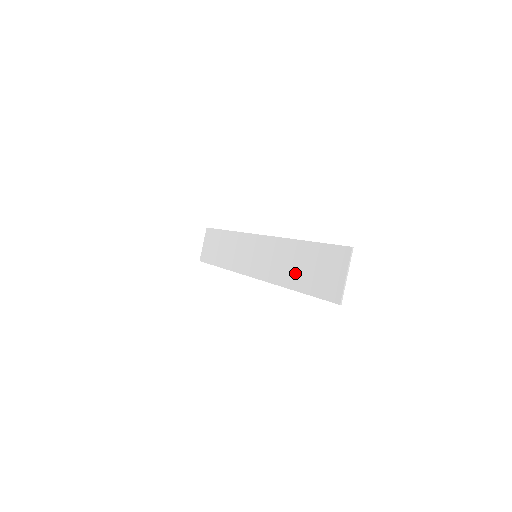
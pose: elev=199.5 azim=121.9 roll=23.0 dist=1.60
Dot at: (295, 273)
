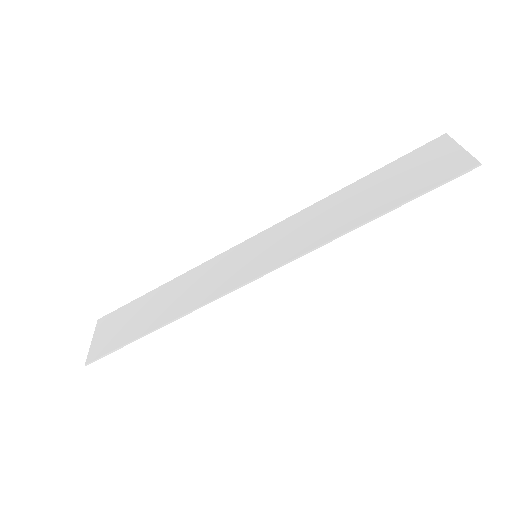
Dot at: (363, 206)
